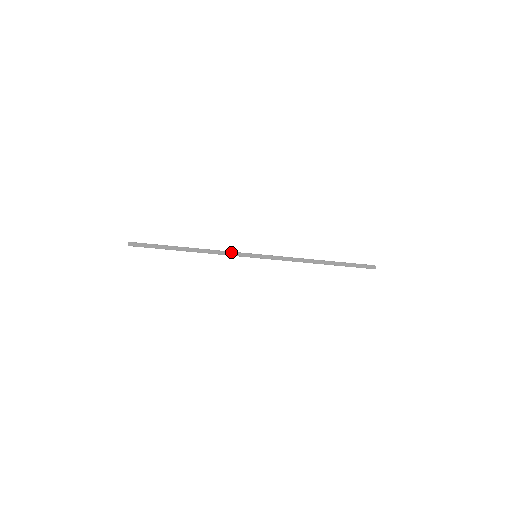
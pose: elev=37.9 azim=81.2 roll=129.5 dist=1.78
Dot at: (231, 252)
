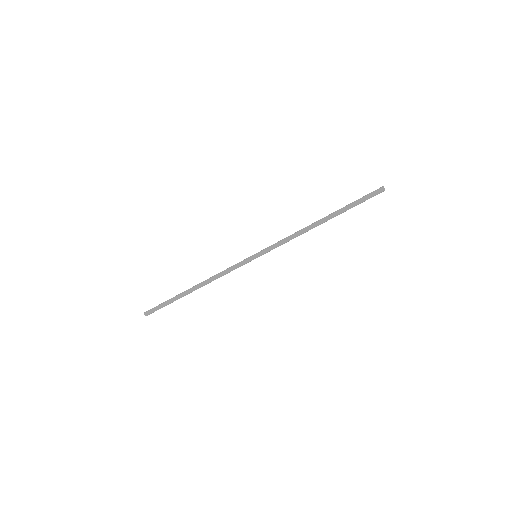
Dot at: (231, 267)
